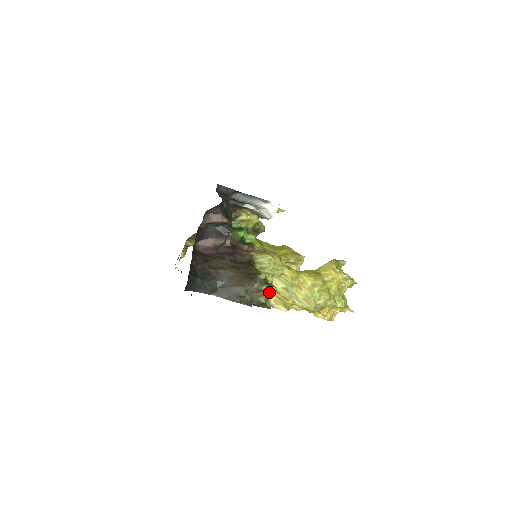
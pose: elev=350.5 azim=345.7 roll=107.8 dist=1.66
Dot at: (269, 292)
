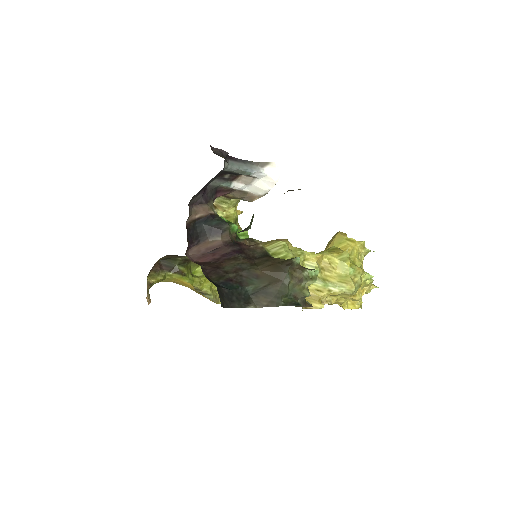
Dot at: (310, 279)
